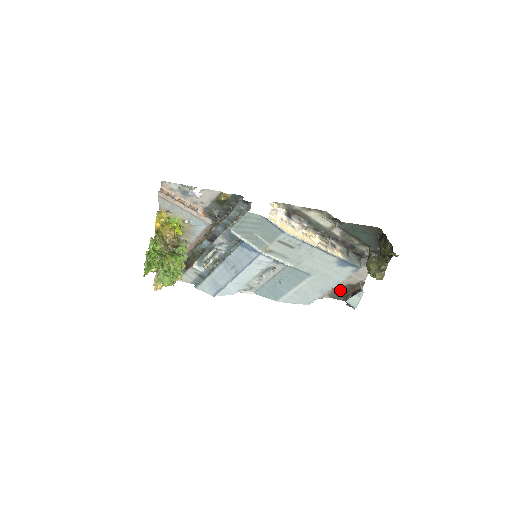
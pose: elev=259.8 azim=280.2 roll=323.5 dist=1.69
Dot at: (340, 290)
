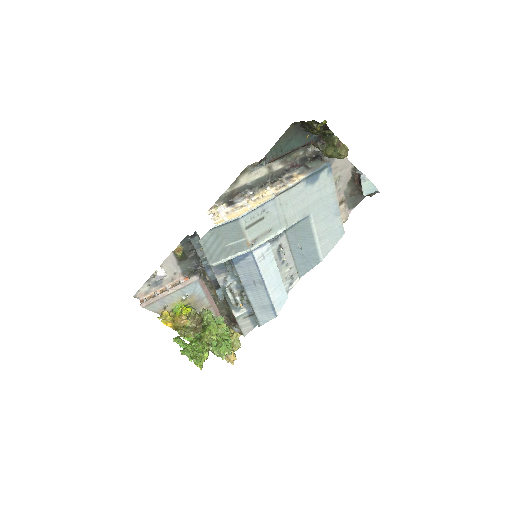
Dot at: (349, 195)
